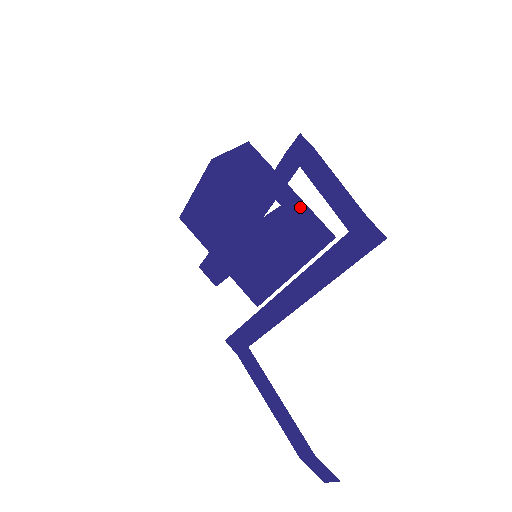
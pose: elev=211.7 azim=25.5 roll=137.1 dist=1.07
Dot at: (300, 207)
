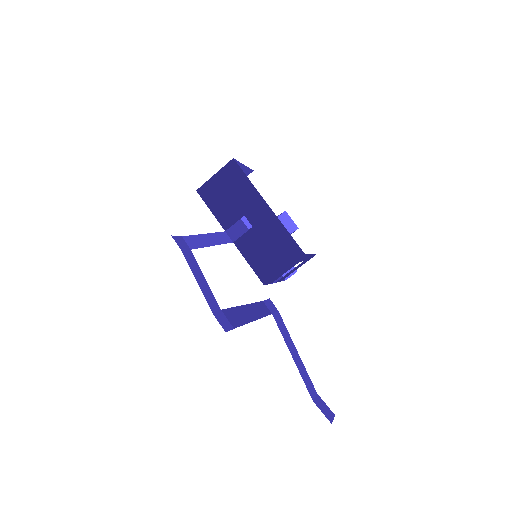
Dot at: (272, 225)
